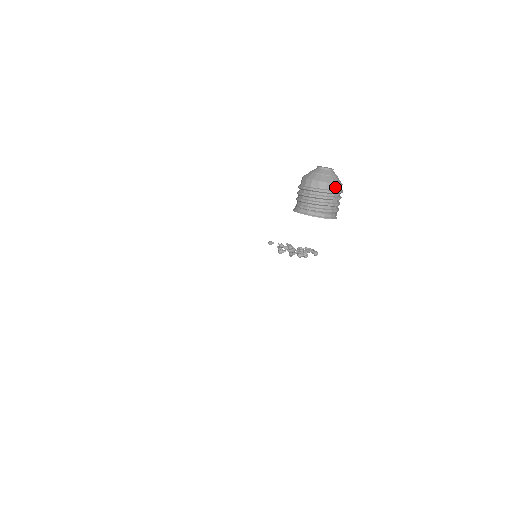
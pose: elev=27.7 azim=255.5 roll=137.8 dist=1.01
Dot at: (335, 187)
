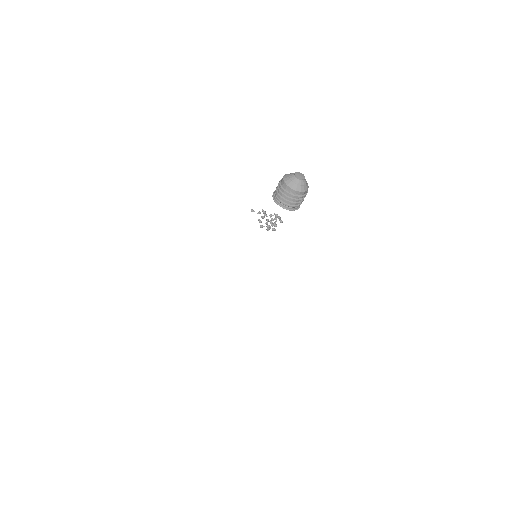
Dot at: (304, 193)
